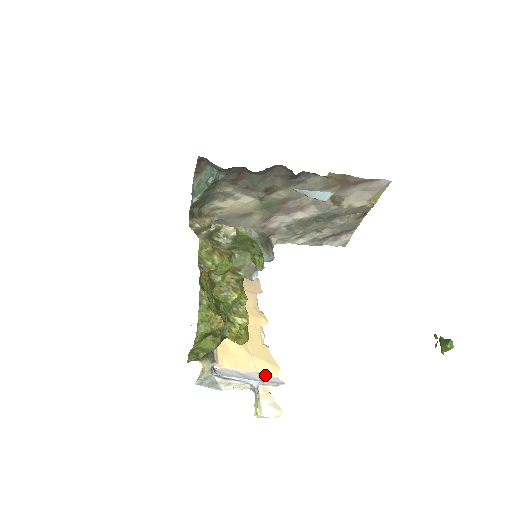
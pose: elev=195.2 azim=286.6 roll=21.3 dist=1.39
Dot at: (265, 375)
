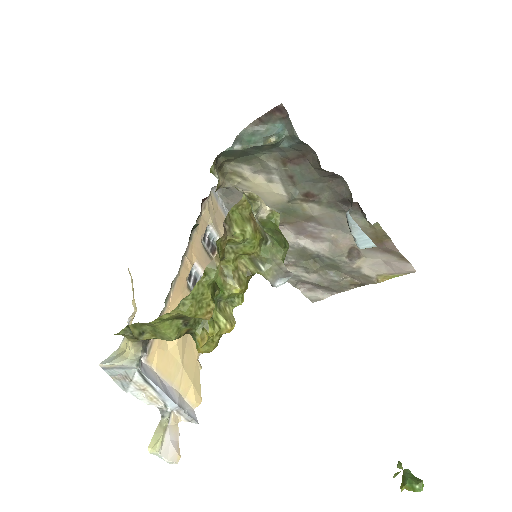
Dot at: (184, 400)
